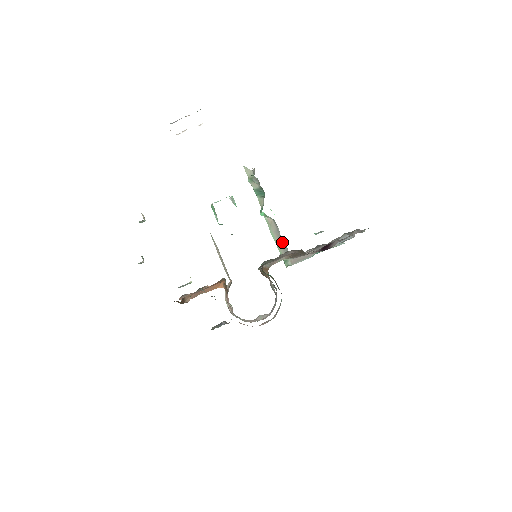
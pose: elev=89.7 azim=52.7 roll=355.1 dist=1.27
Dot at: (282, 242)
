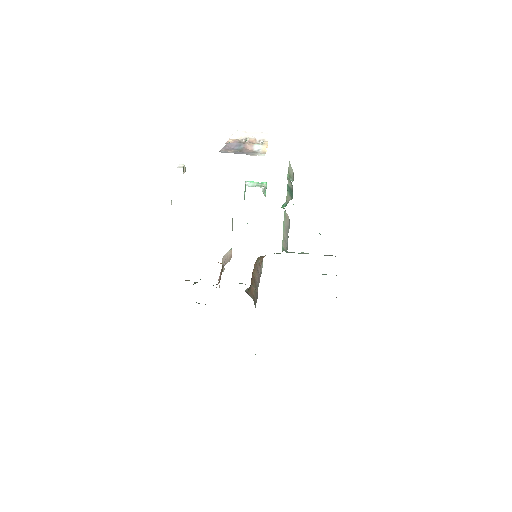
Dot at: (287, 237)
